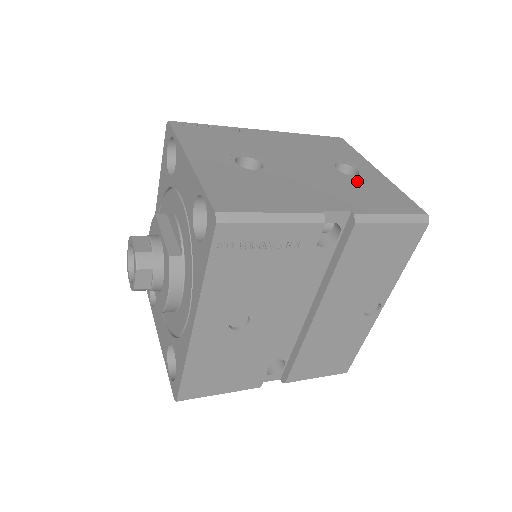
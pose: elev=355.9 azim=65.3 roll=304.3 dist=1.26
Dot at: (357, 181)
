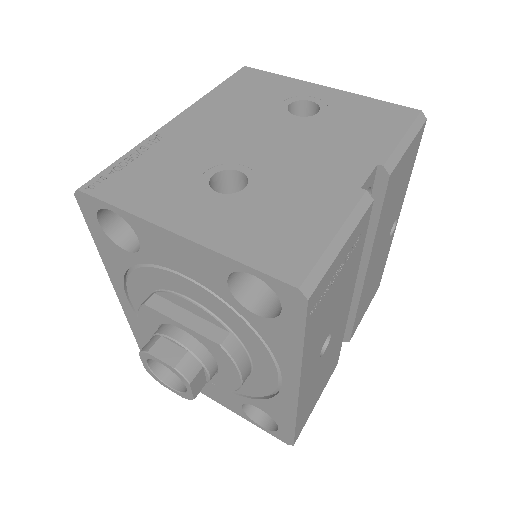
Dot at: (330, 117)
